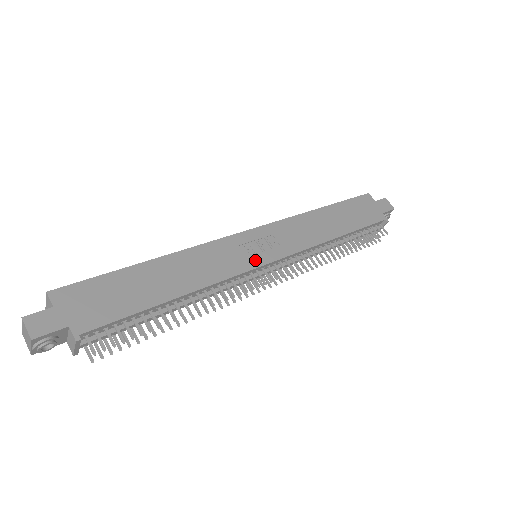
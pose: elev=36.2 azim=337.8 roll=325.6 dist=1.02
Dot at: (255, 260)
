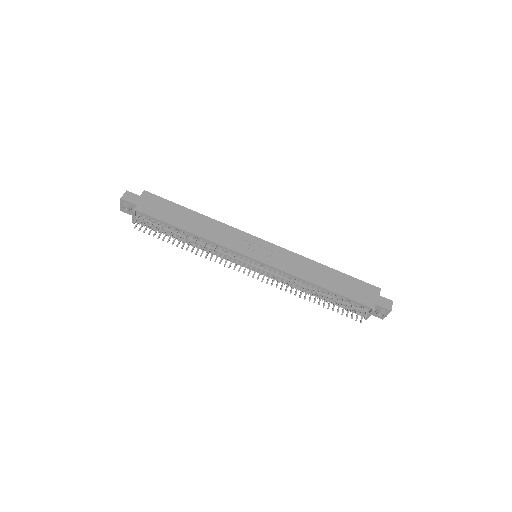
Dot at: (247, 251)
